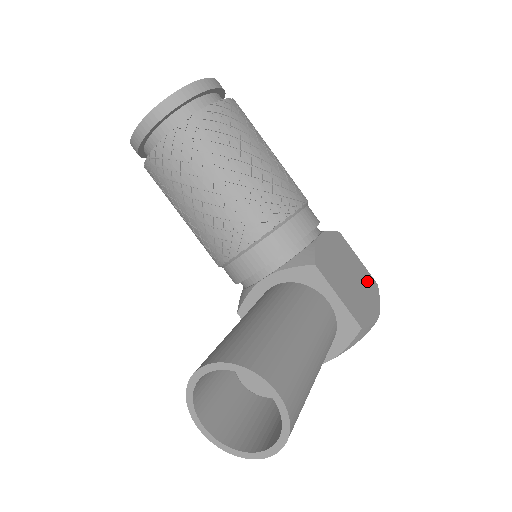
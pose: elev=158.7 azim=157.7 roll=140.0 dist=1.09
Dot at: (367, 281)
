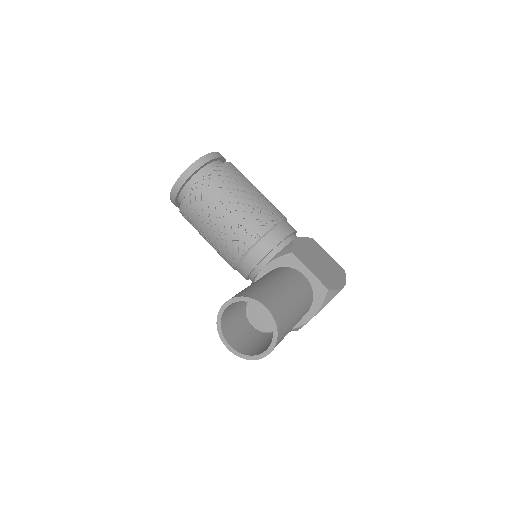
Dot at: (335, 267)
